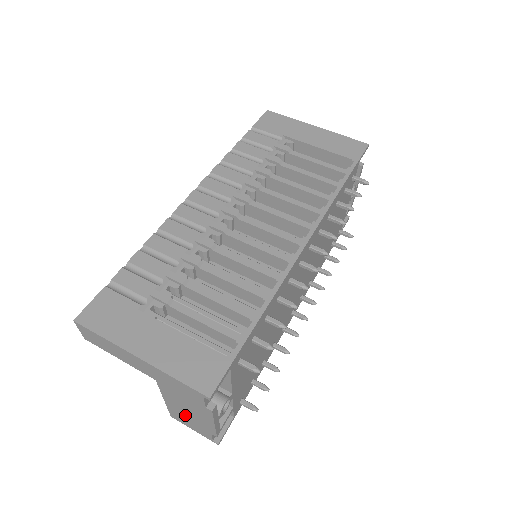
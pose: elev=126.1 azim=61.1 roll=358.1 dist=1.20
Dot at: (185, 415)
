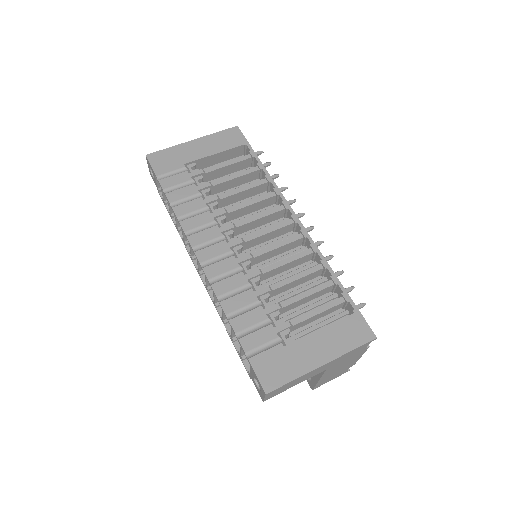
Dot at: (333, 374)
